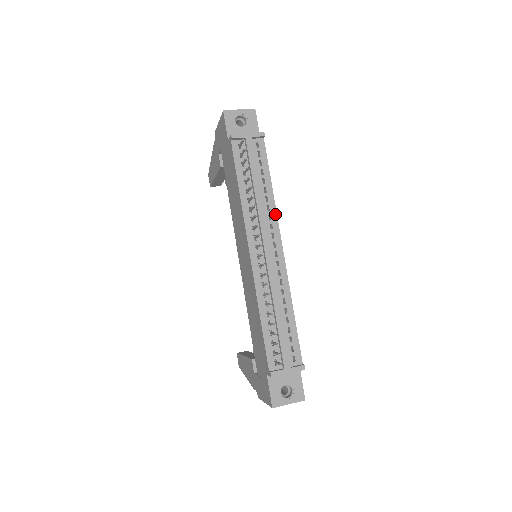
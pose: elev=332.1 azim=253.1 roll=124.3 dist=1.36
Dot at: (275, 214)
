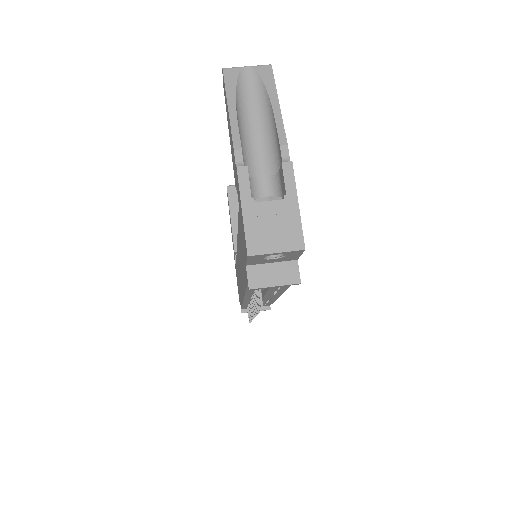
Dot at: (283, 291)
